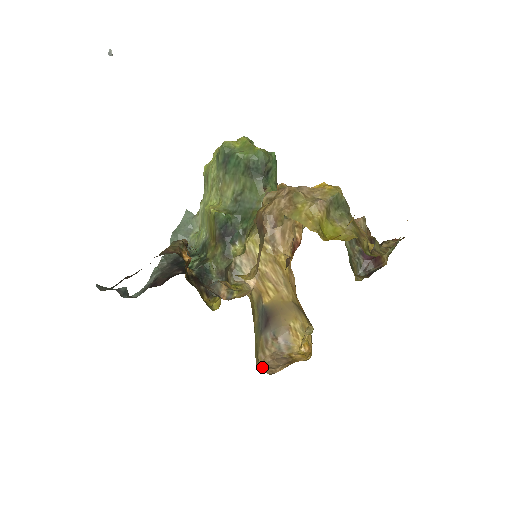
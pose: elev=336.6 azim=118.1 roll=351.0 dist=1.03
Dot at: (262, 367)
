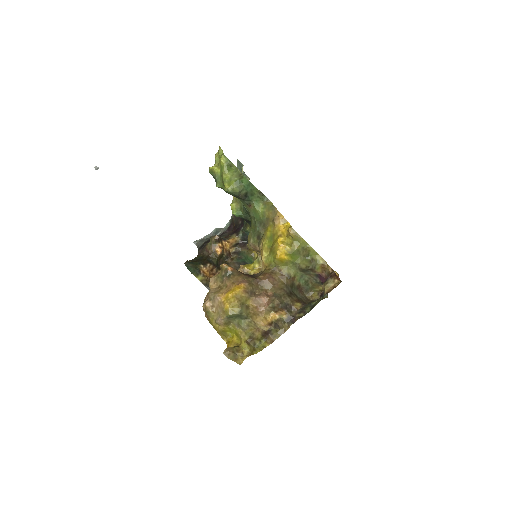
Dot at: occluded
